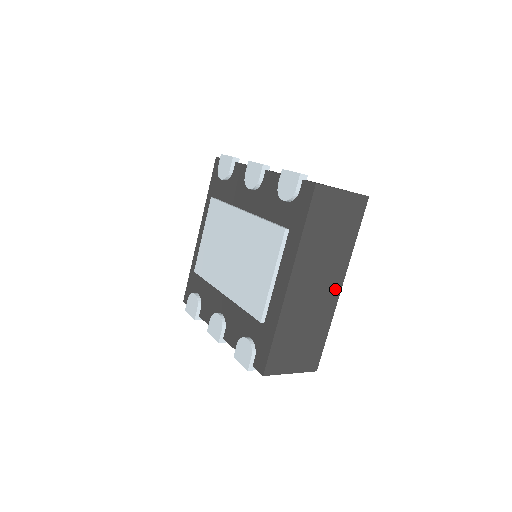
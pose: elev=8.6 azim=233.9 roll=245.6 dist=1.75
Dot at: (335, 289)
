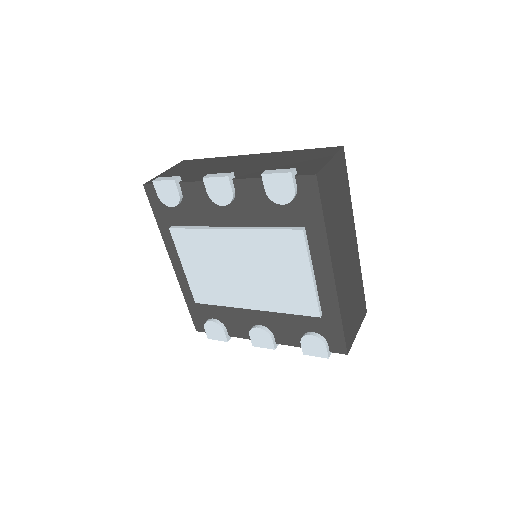
Dot at: (354, 243)
